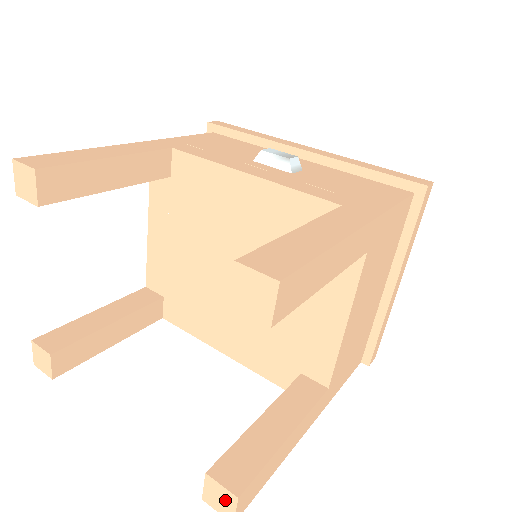
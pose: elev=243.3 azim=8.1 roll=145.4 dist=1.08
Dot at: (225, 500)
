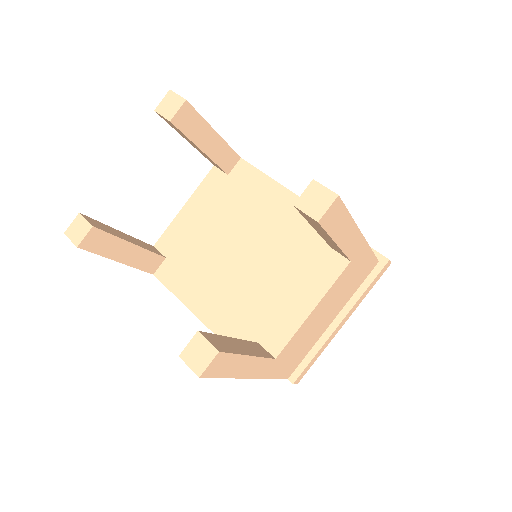
Dot at: (204, 354)
